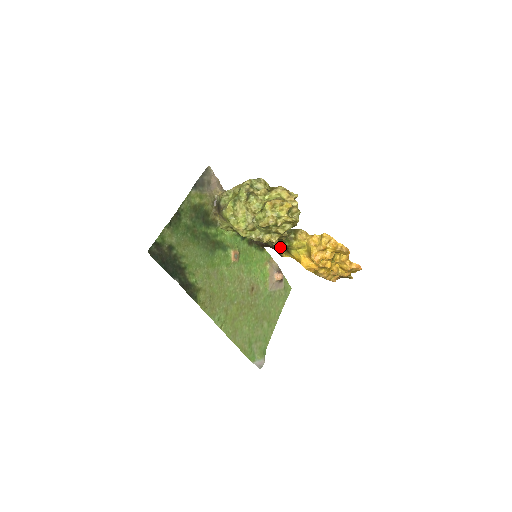
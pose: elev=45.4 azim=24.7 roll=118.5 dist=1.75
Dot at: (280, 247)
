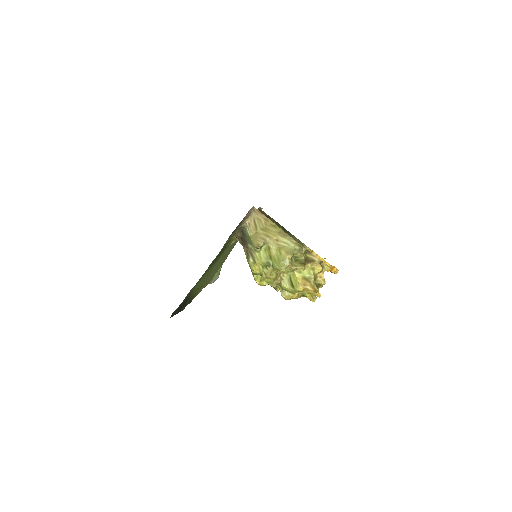
Dot at: occluded
